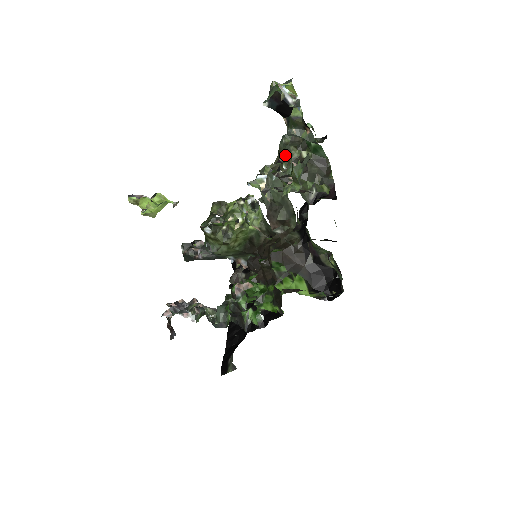
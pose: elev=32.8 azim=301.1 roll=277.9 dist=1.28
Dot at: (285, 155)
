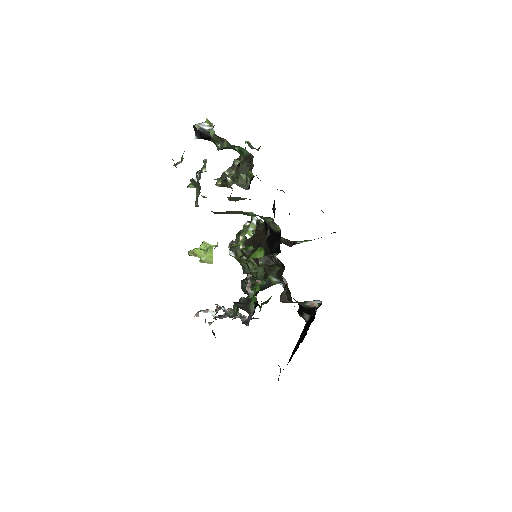
Dot at: (231, 167)
